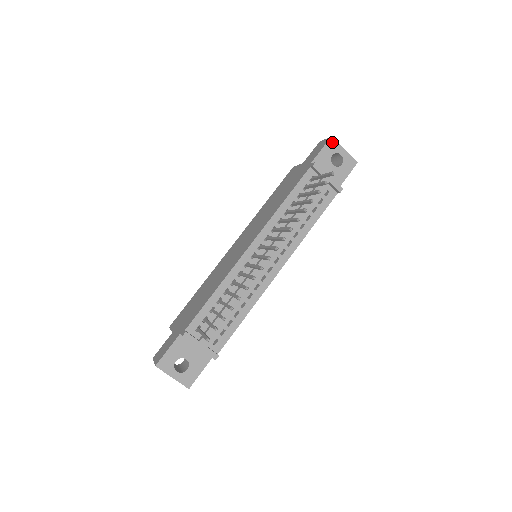
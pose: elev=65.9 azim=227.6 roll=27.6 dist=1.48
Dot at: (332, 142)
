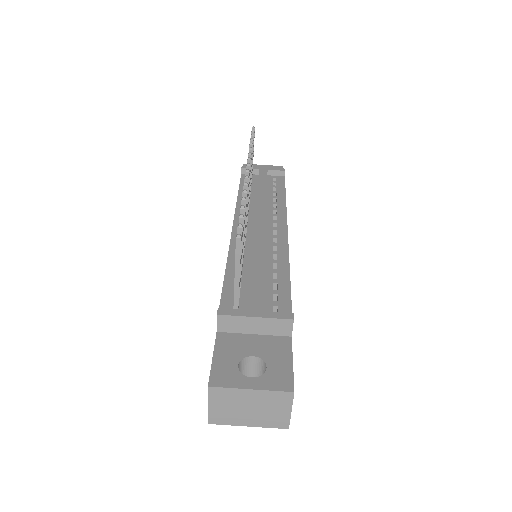
Dot at: occluded
